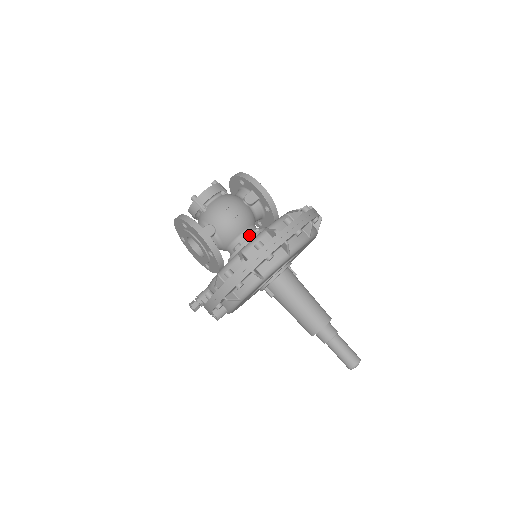
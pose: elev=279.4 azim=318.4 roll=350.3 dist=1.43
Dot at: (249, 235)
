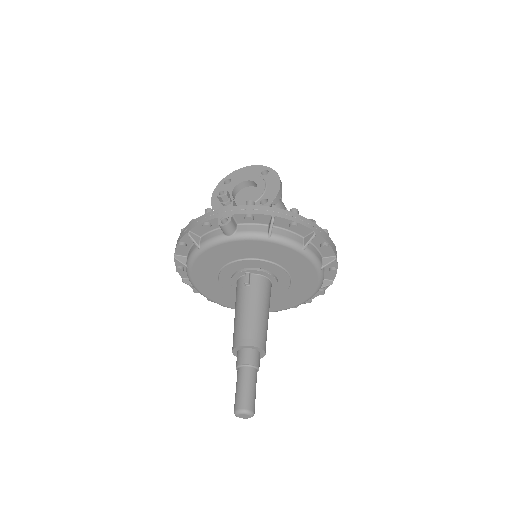
Dot at: occluded
